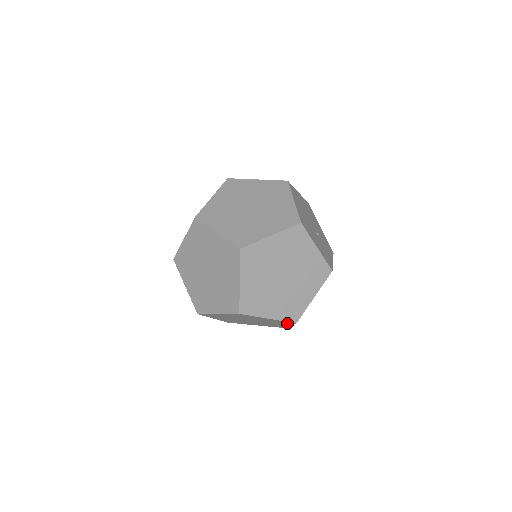
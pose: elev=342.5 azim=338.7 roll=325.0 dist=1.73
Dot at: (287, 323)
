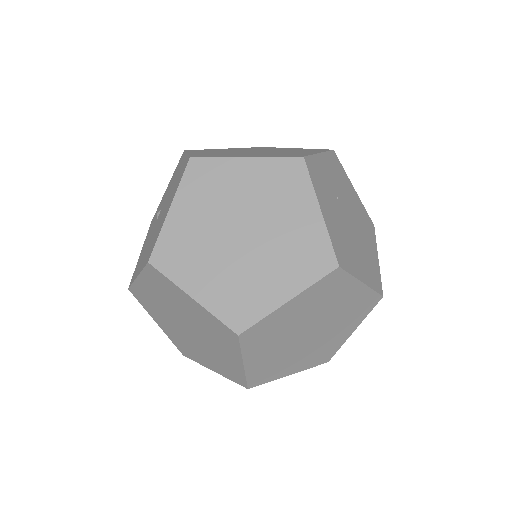
Dot at: (314, 267)
